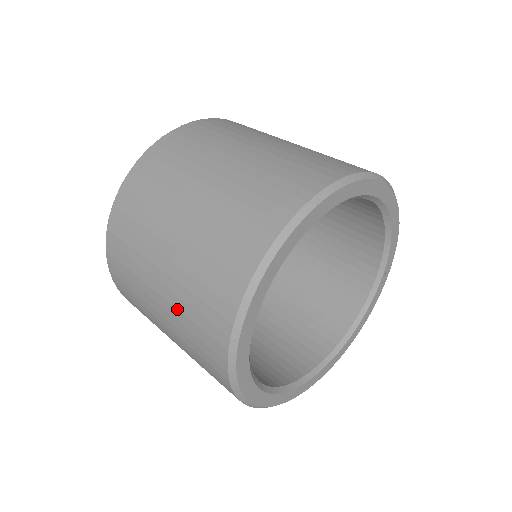
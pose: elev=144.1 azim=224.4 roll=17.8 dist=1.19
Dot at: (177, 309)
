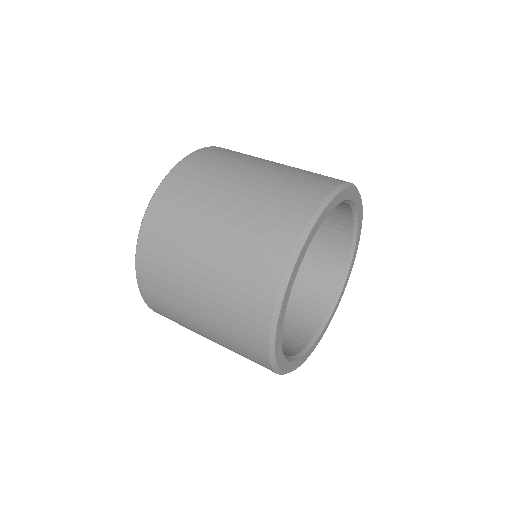
Dot at: occluded
